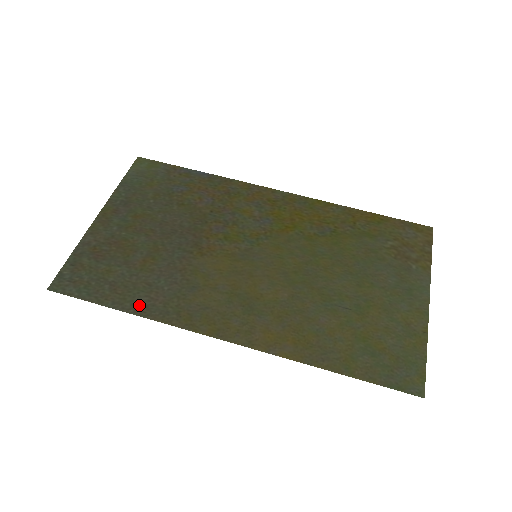
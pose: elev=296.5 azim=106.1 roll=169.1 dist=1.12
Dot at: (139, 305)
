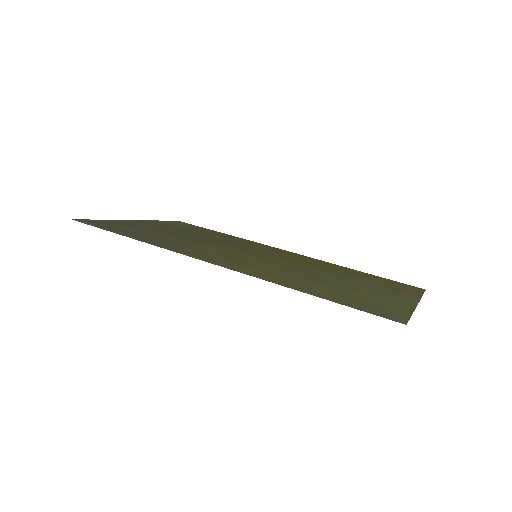
Dot at: (142, 239)
